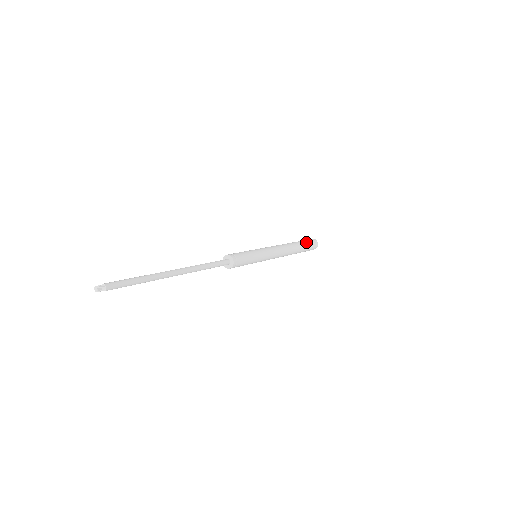
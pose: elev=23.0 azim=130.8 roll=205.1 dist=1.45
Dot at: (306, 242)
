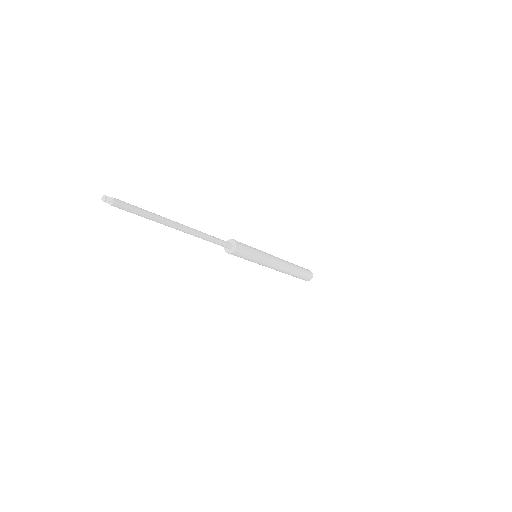
Dot at: (304, 270)
